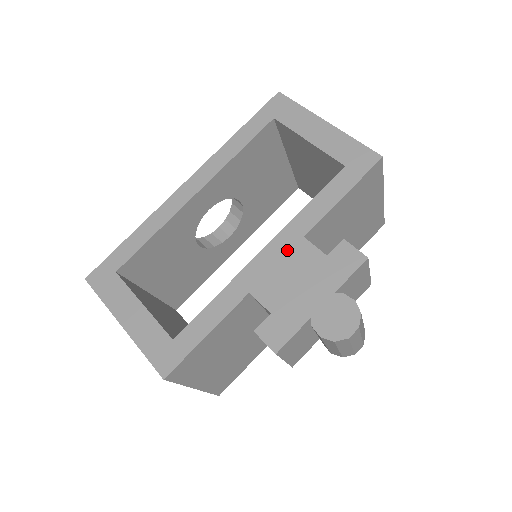
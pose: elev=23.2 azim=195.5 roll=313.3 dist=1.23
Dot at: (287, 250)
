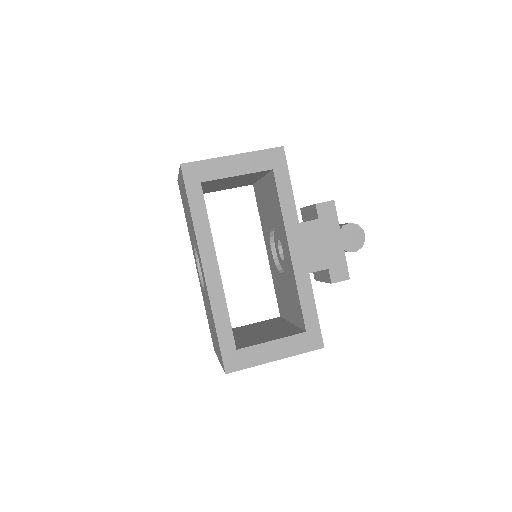
Dot at: (300, 237)
